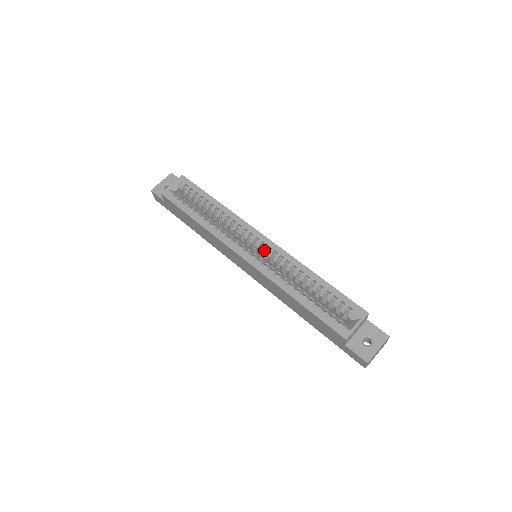
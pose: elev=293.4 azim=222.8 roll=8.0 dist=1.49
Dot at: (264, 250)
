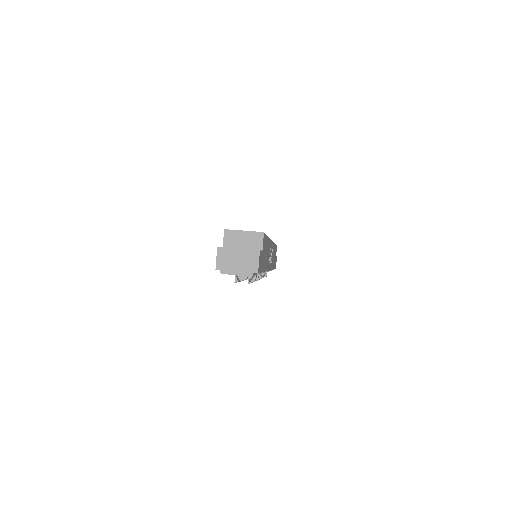
Dot at: occluded
